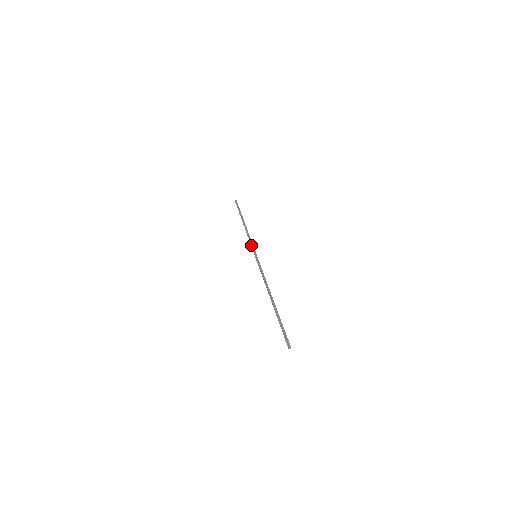
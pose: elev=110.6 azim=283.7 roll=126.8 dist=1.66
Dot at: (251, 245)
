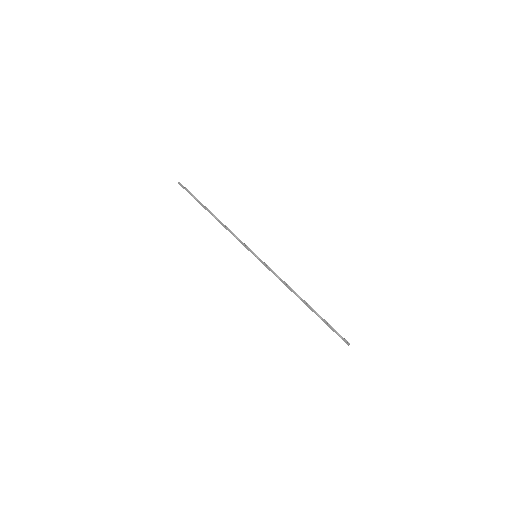
Dot at: (243, 244)
